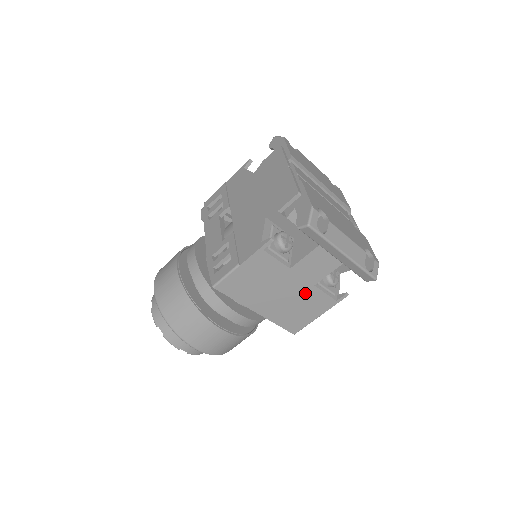
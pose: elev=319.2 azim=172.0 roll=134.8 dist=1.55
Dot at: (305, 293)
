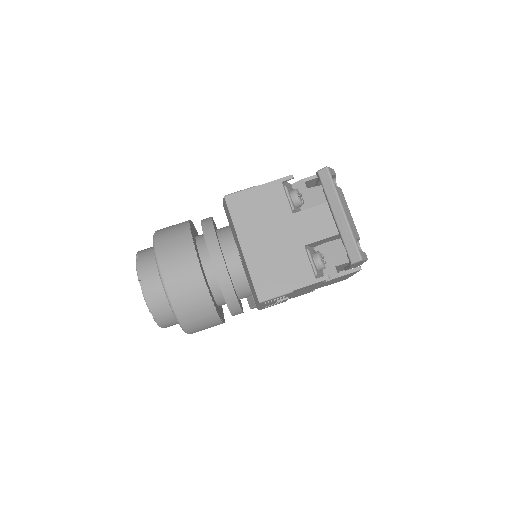
Dot at: (293, 251)
